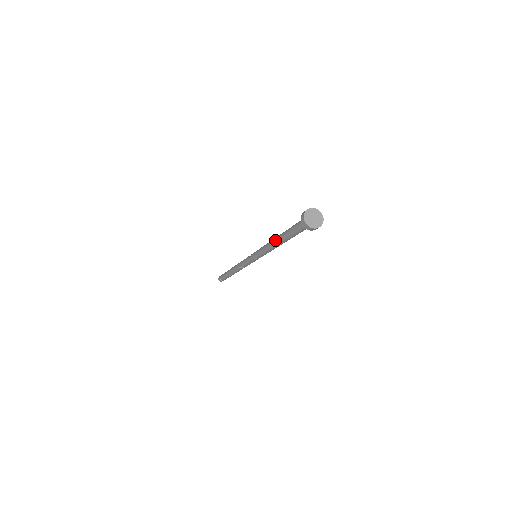
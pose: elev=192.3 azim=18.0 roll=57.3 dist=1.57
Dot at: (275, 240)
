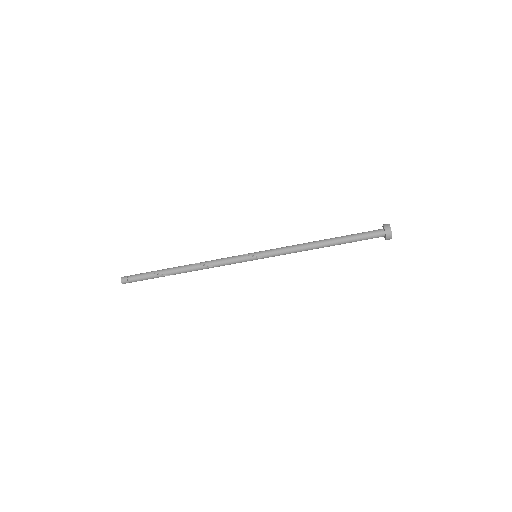
Dot at: (320, 243)
